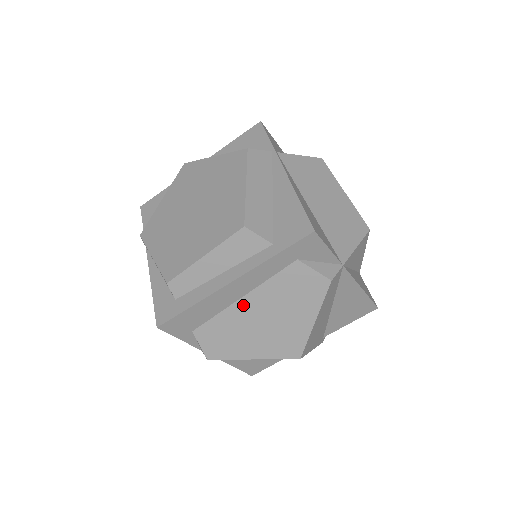
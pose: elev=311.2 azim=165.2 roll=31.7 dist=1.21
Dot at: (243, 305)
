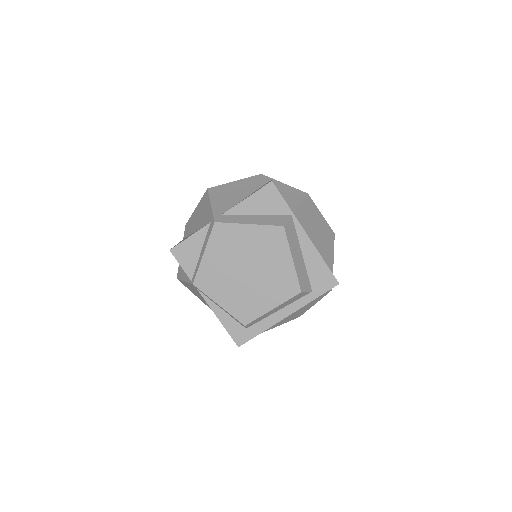
Dot at: occluded
